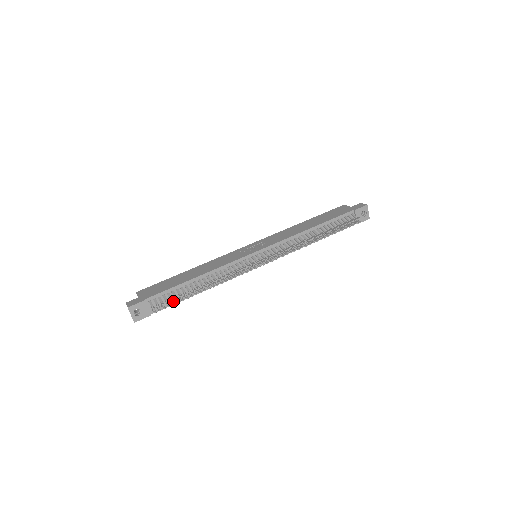
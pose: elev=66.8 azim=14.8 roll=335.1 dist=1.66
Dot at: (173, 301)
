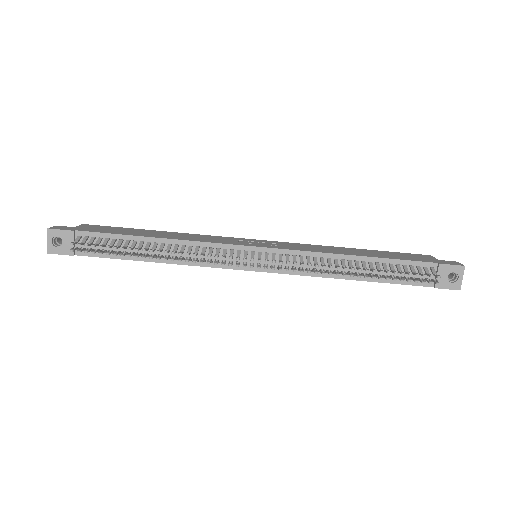
Dot at: (104, 250)
